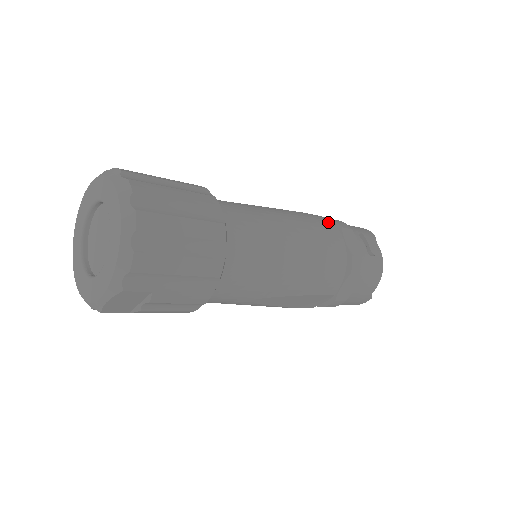
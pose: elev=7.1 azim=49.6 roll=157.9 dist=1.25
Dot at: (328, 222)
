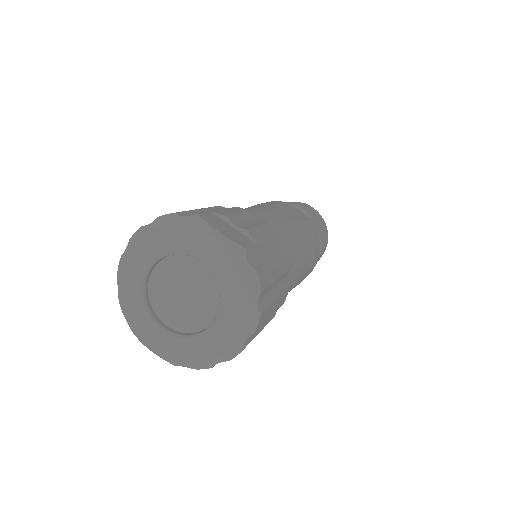
Dot at: occluded
